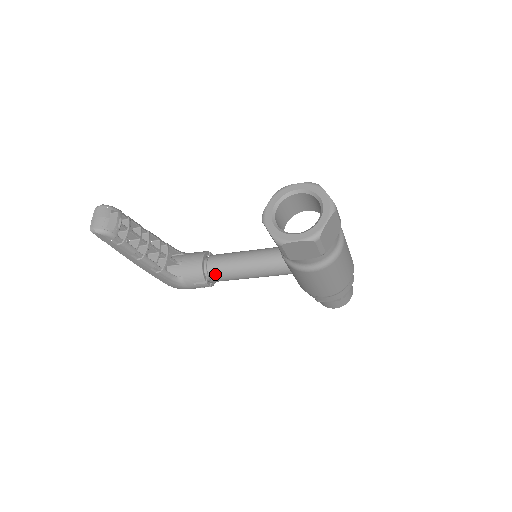
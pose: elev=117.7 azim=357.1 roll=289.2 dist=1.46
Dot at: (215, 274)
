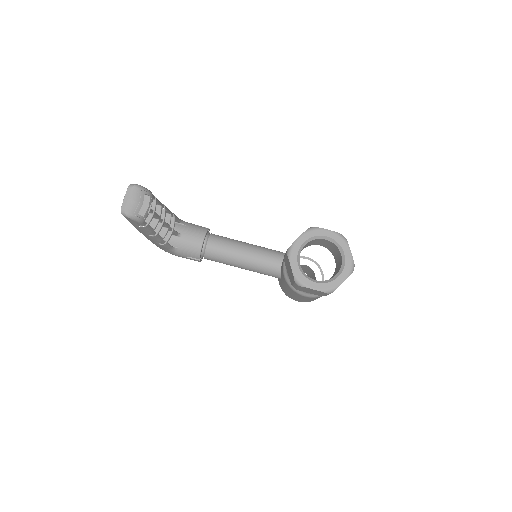
Dot at: (211, 256)
